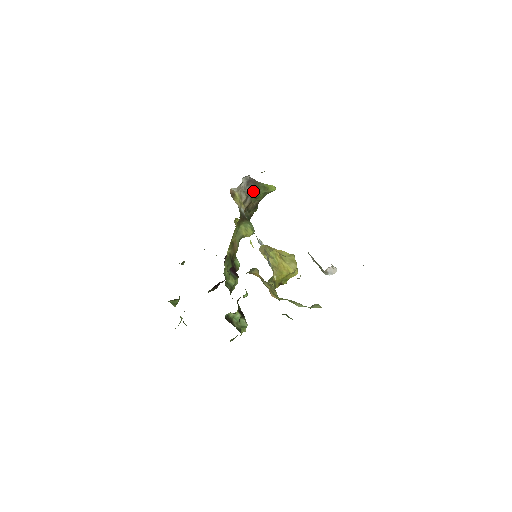
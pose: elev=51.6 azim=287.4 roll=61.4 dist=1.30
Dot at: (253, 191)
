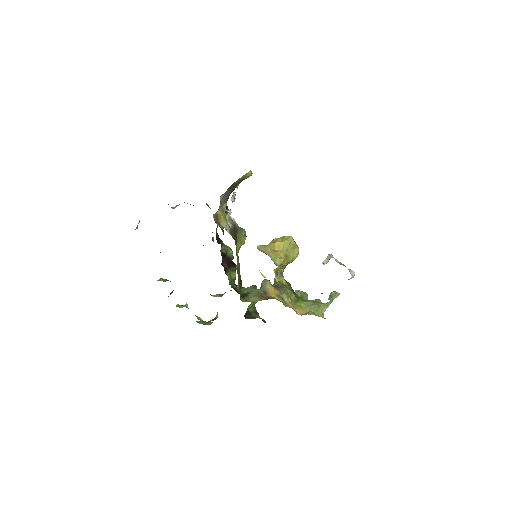
Dot at: (230, 191)
